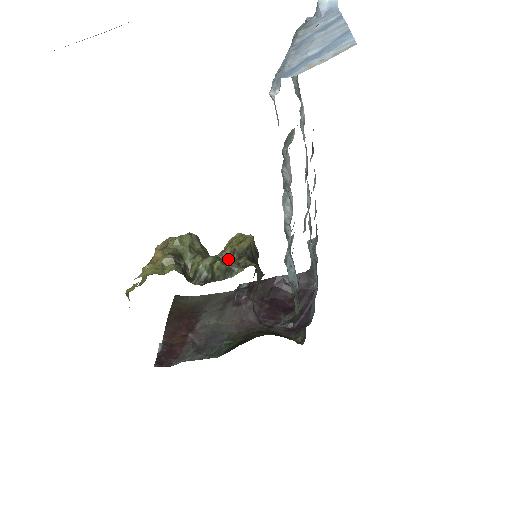
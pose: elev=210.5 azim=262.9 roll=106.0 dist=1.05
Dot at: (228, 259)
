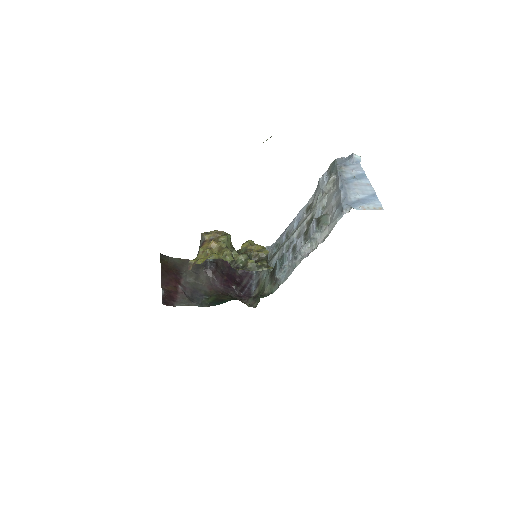
Dot at: (252, 258)
